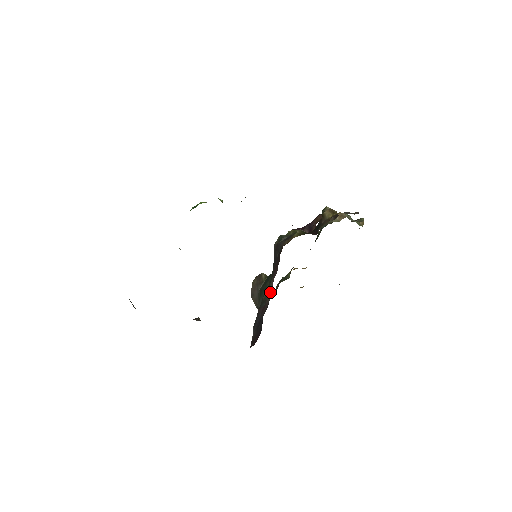
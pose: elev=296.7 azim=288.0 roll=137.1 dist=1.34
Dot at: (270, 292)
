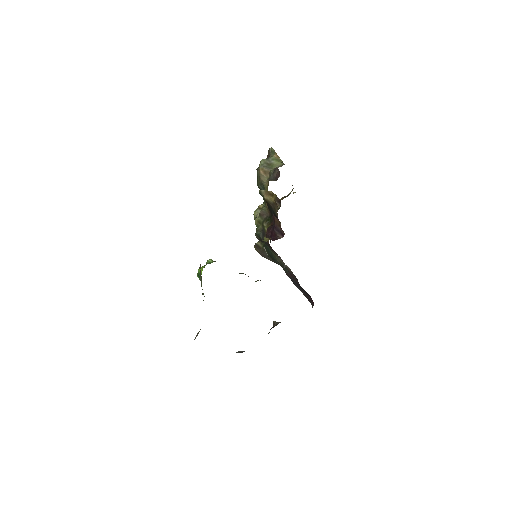
Dot at: occluded
